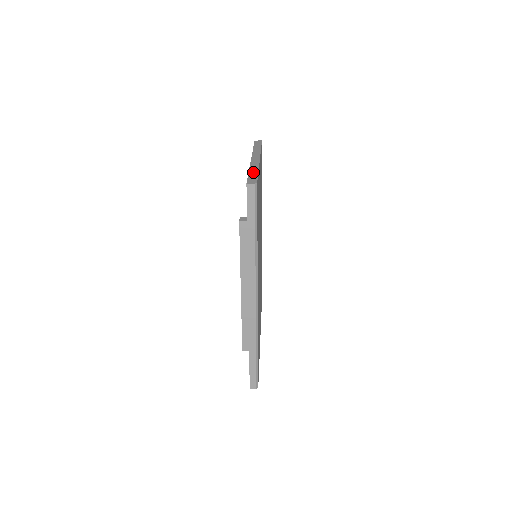
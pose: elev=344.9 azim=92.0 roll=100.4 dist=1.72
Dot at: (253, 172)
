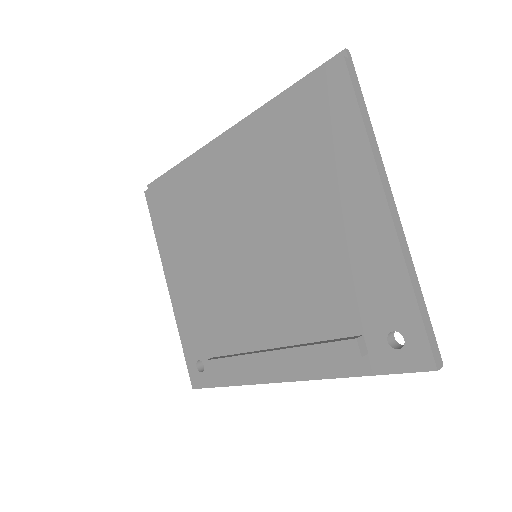
Dot at: (422, 304)
